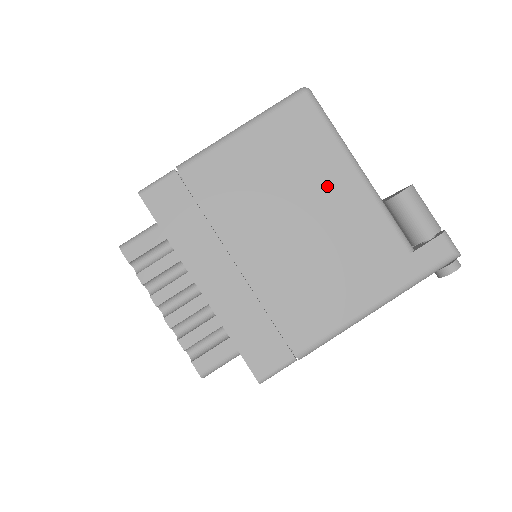
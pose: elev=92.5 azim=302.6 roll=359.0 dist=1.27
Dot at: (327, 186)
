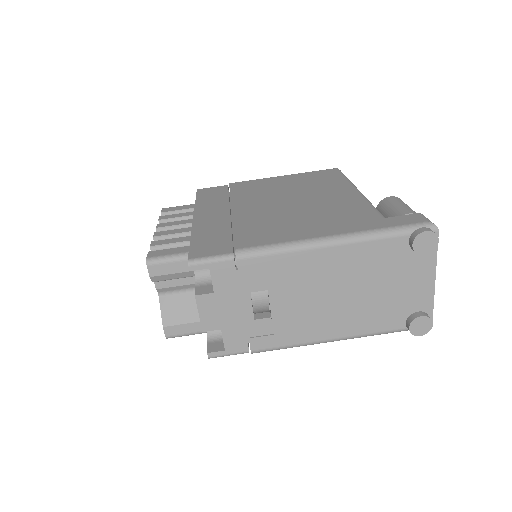
Dot at: (327, 192)
